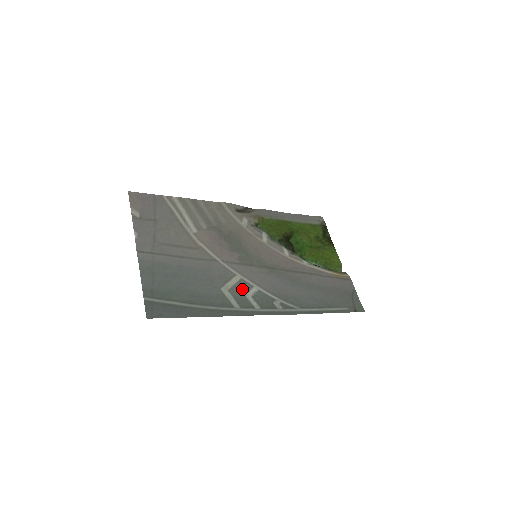
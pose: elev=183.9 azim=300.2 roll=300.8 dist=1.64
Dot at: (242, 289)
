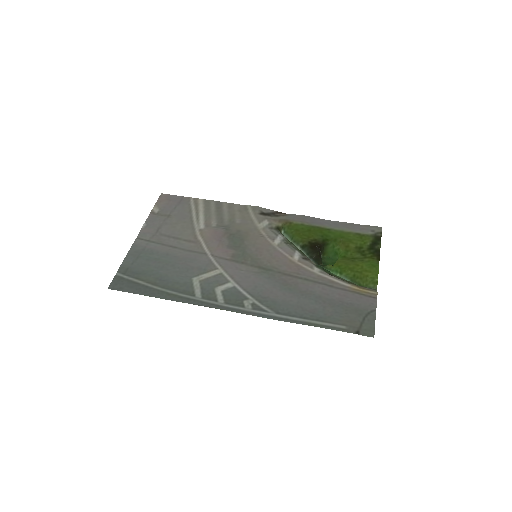
Dot at: (215, 282)
